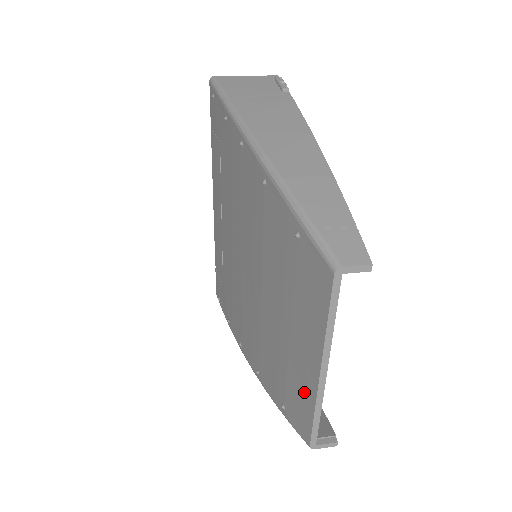
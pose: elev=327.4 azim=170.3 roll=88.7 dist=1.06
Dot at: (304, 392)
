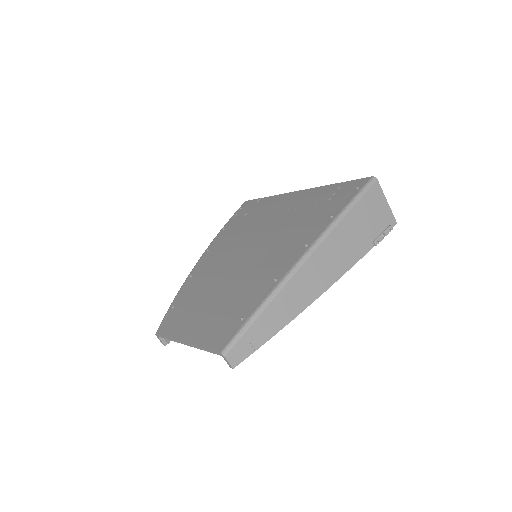
Dot at: (177, 328)
